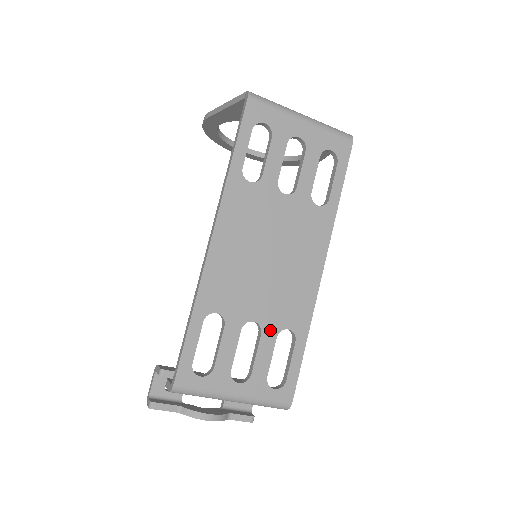
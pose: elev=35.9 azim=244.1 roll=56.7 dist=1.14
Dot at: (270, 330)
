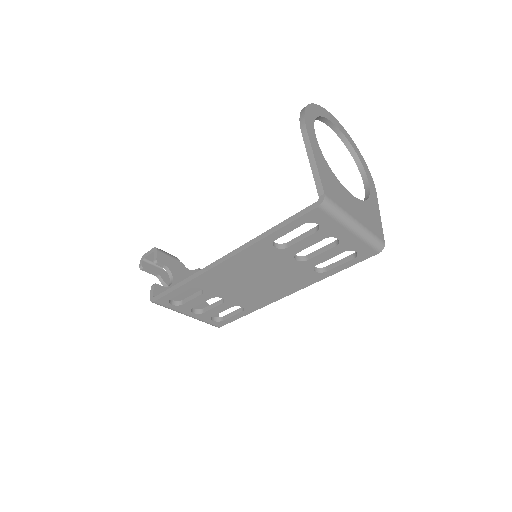
Dot at: (230, 304)
